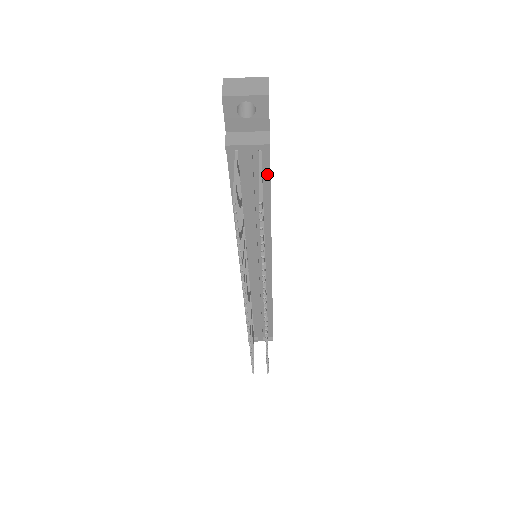
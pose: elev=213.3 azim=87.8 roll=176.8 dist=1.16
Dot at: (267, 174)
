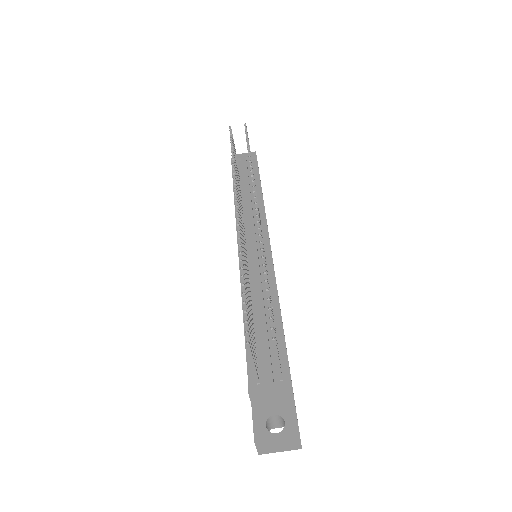
Dot at: (257, 172)
